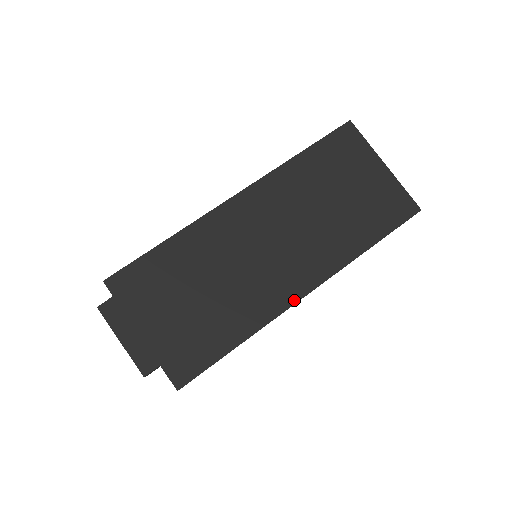
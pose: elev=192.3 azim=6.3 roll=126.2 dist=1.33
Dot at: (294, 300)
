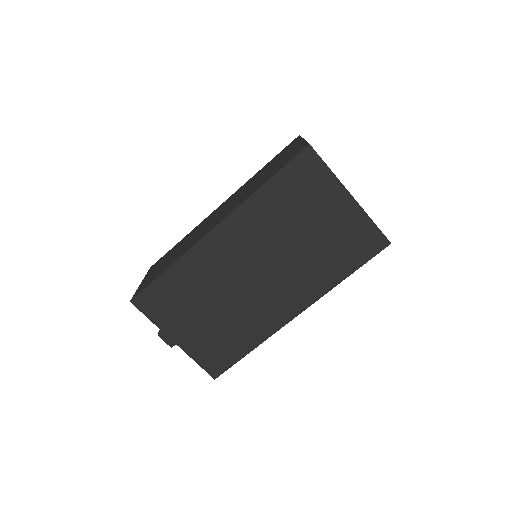
Dot at: (205, 235)
